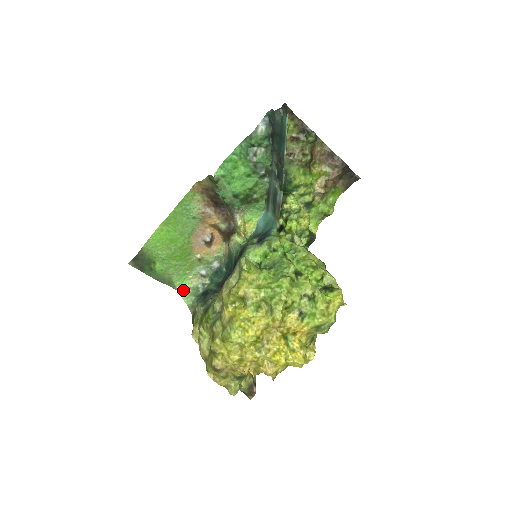
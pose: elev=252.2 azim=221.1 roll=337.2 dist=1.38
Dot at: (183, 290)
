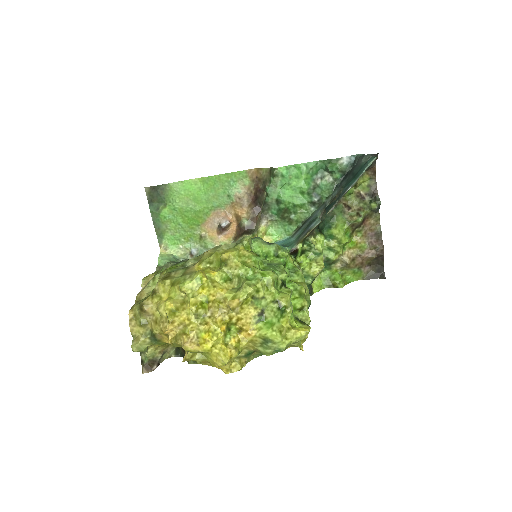
Dot at: (165, 252)
